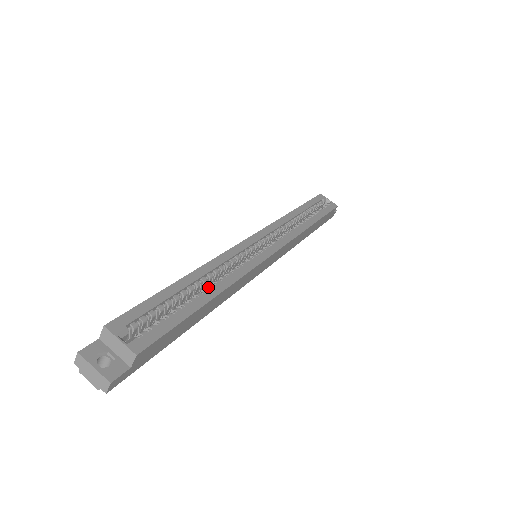
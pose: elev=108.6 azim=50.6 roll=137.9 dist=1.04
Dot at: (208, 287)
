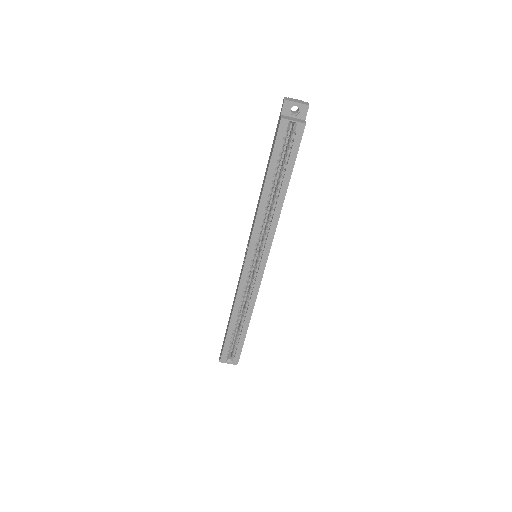
Dot at: (243, 315)
